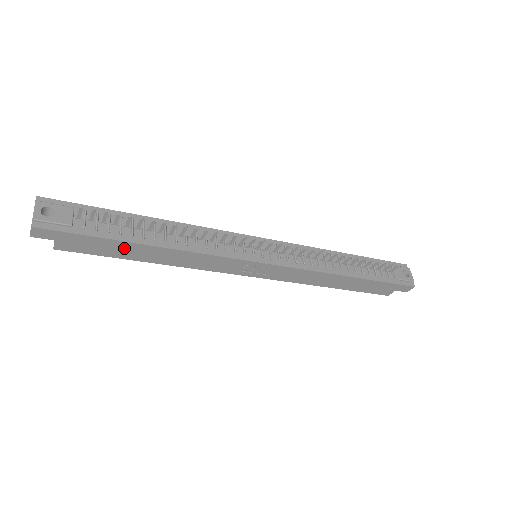
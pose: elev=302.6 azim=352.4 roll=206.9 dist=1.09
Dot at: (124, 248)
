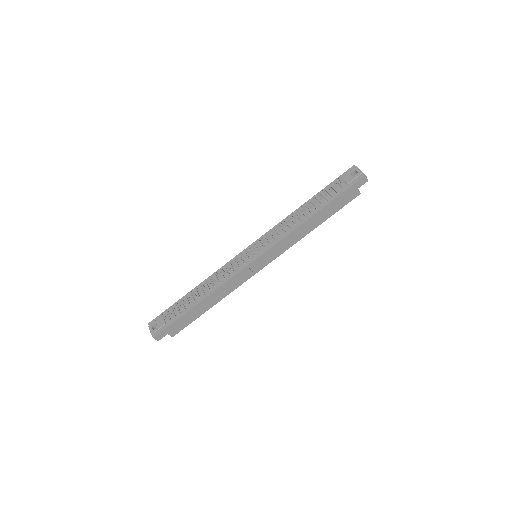
Dot at: (193, 313)
